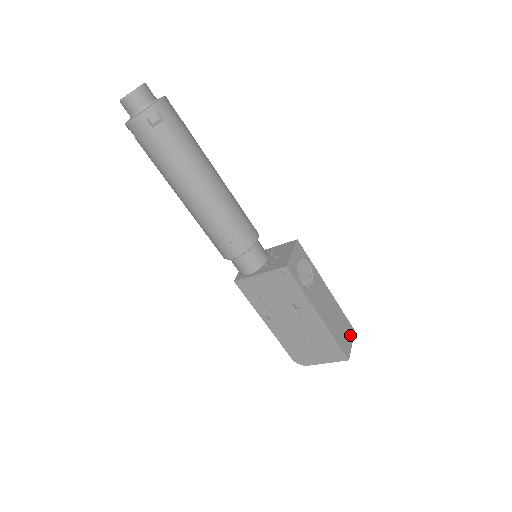
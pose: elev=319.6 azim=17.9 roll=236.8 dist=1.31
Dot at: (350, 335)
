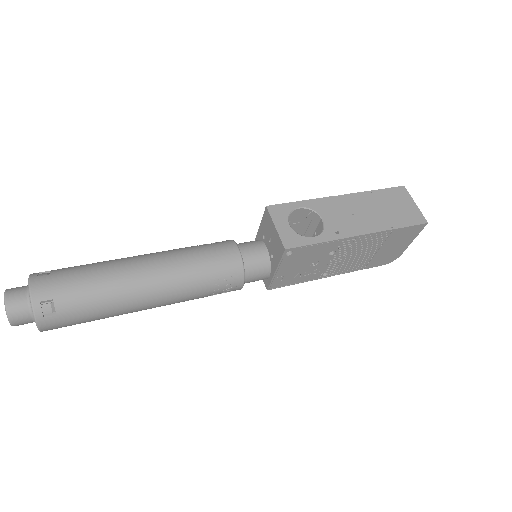
Dot at: (404, 198)
